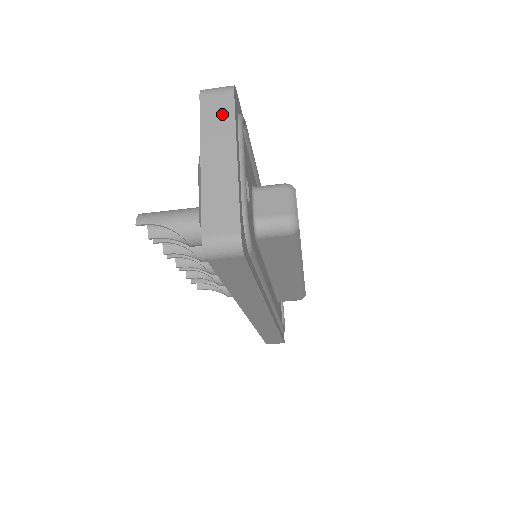
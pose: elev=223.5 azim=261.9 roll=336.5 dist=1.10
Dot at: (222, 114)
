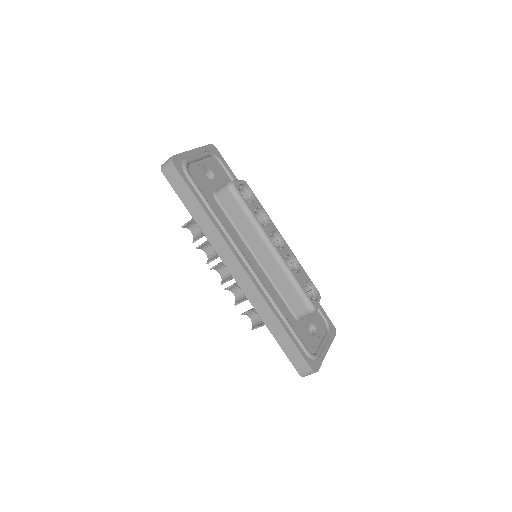
Dot at: occluded
